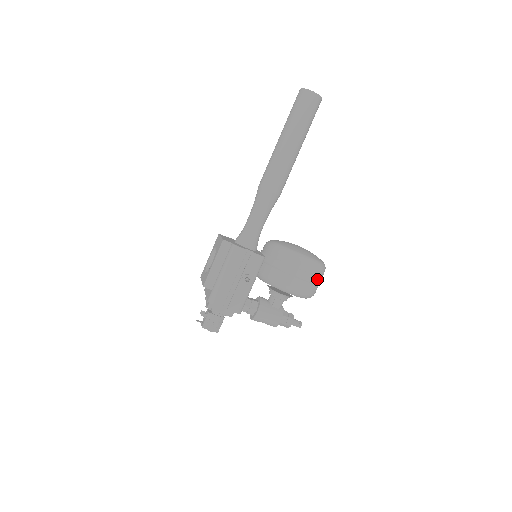
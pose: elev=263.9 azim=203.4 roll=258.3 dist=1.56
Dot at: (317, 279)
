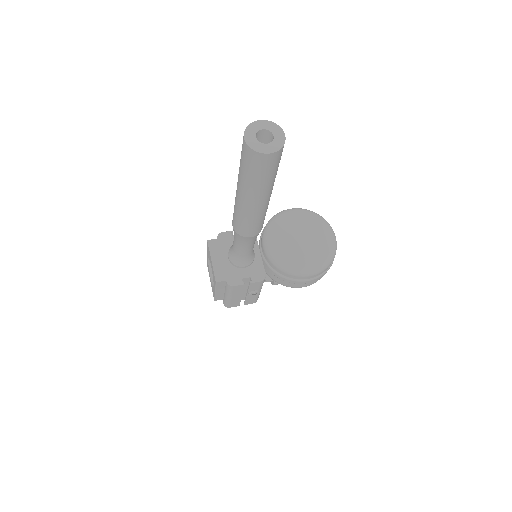
Dot at: (327, 270)
